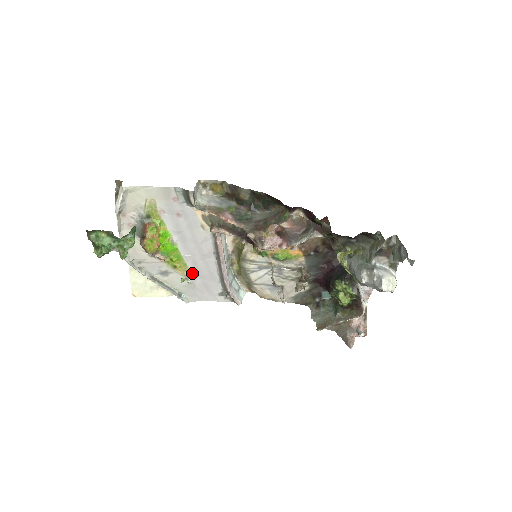
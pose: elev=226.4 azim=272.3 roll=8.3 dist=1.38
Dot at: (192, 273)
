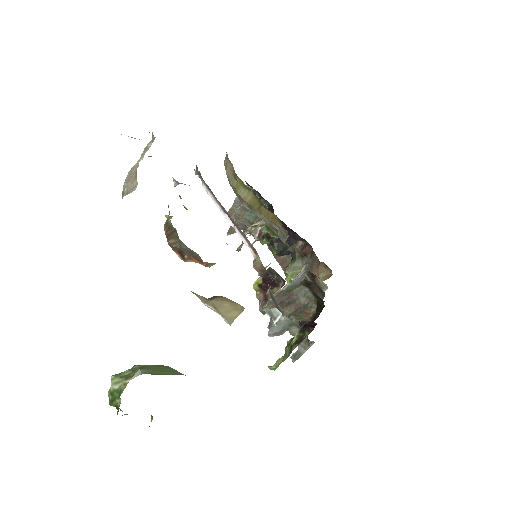
Dot at: occluded
